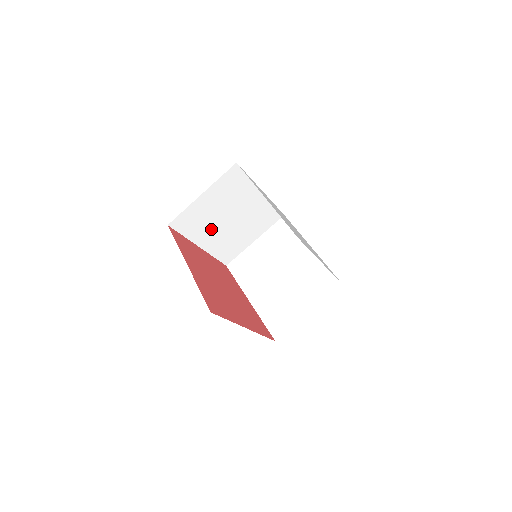
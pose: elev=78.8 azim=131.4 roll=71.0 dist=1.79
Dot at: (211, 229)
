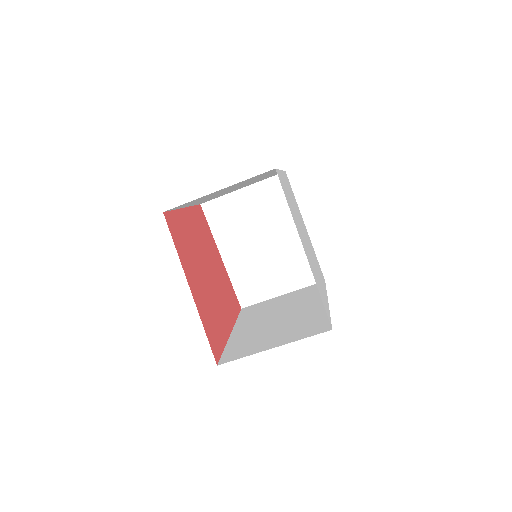
Dot at: (206, 198)
